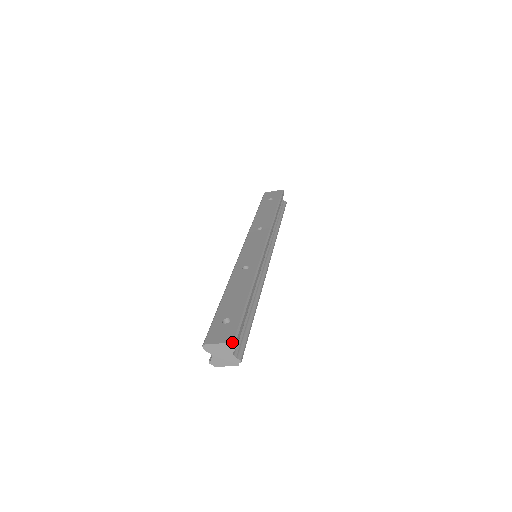
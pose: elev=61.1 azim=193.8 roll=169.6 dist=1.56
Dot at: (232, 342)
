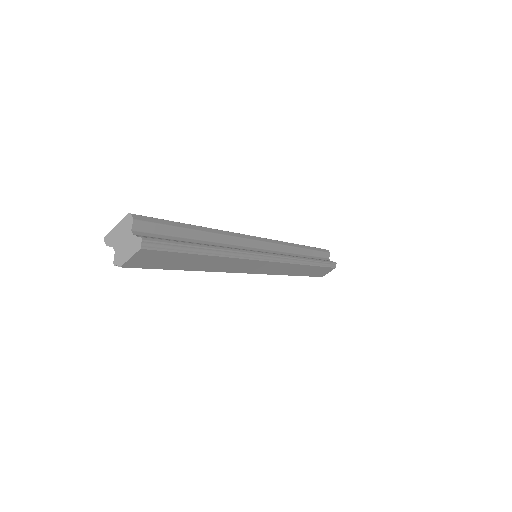
Dot at: (128, 213)
